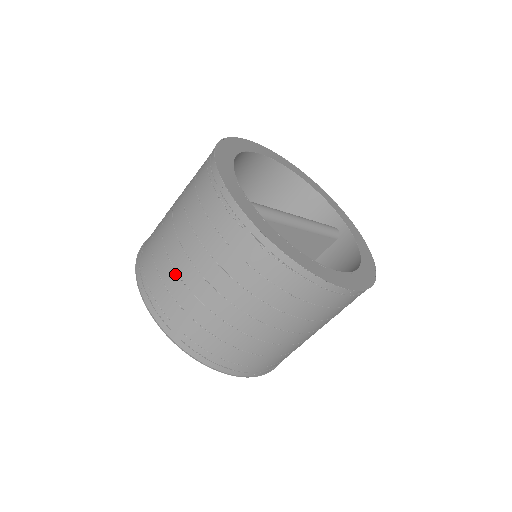
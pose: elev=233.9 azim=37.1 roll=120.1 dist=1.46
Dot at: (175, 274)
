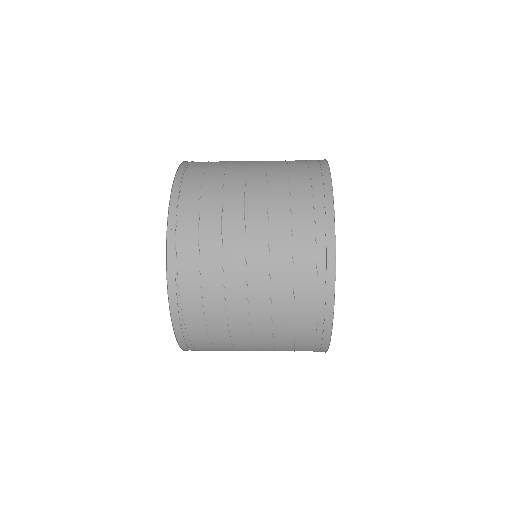
Dot at: occluded
